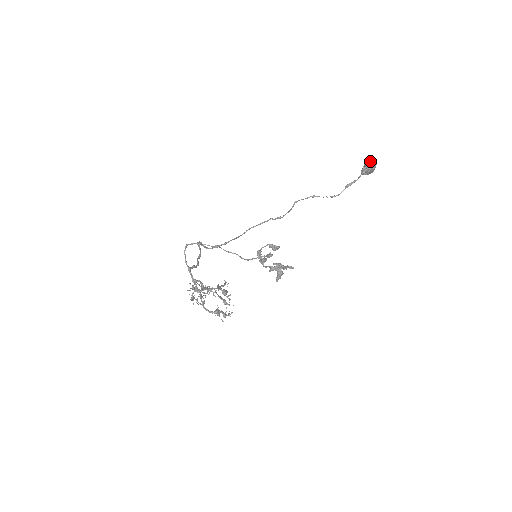
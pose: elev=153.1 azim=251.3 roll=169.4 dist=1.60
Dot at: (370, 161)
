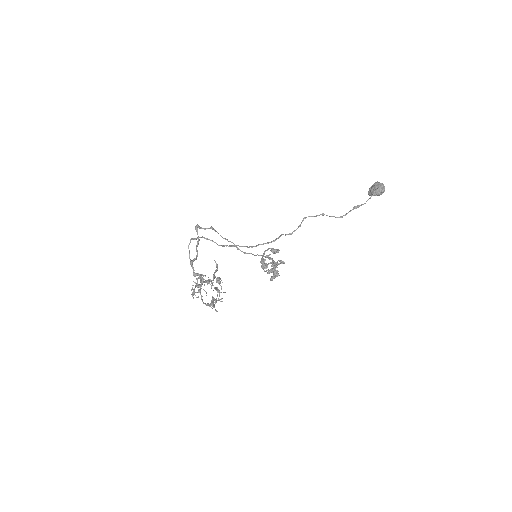
Dot at: (380, 187)
